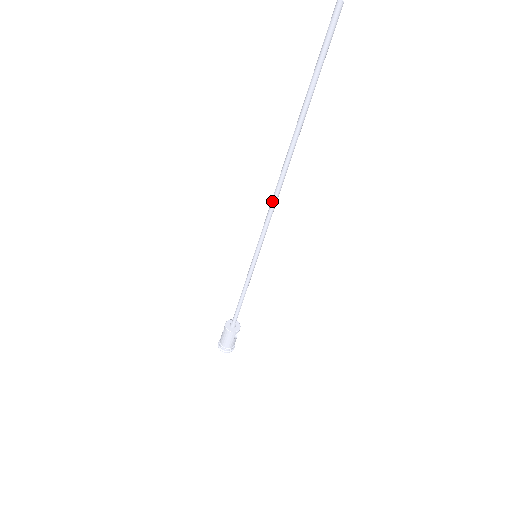
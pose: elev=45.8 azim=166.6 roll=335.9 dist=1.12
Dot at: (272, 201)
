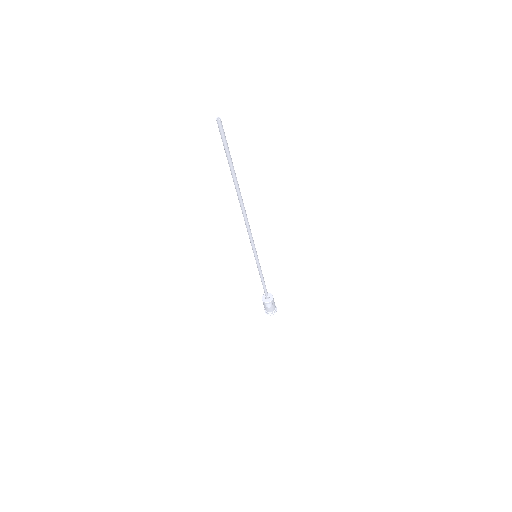
Dot at: (246, 224)
